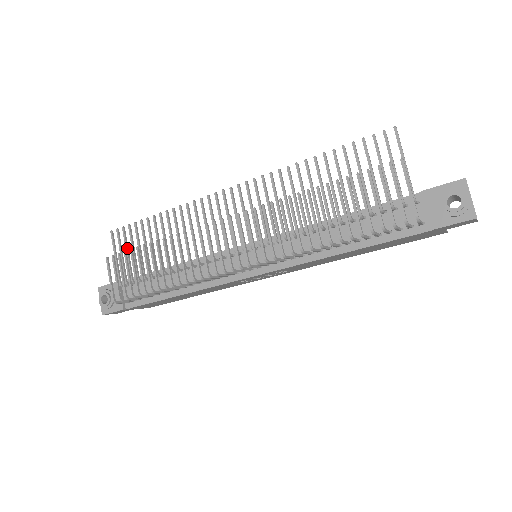
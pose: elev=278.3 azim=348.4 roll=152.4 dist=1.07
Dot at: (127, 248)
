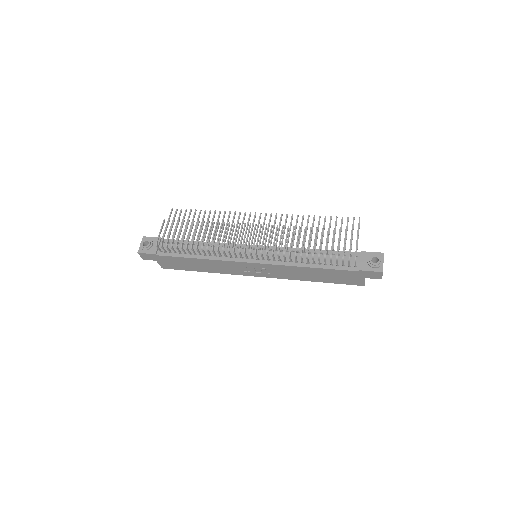
Dot at: occluded
